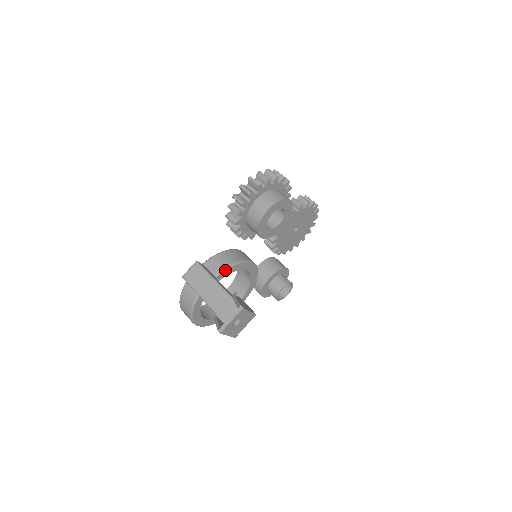
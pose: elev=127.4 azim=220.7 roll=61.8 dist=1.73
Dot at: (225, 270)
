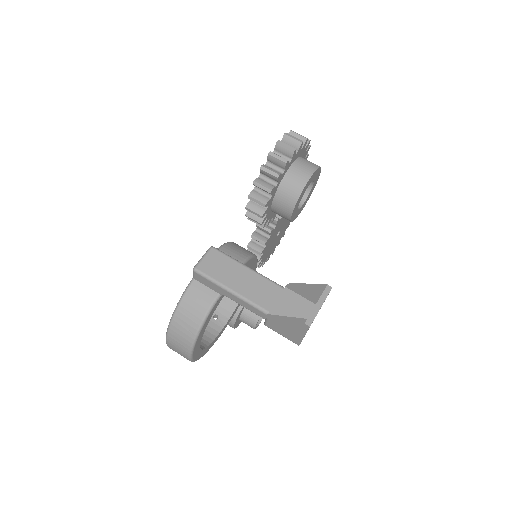
Dot at: (246, 262)
